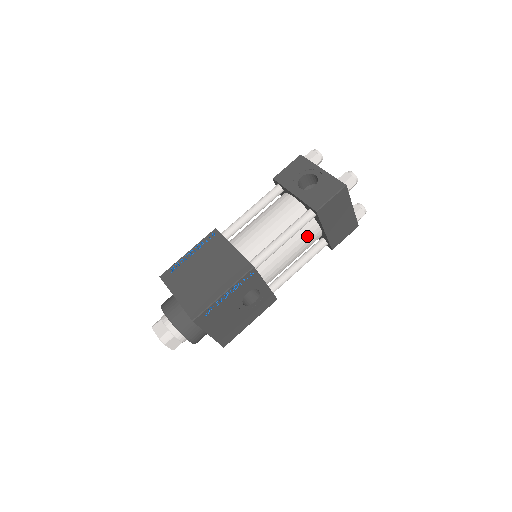
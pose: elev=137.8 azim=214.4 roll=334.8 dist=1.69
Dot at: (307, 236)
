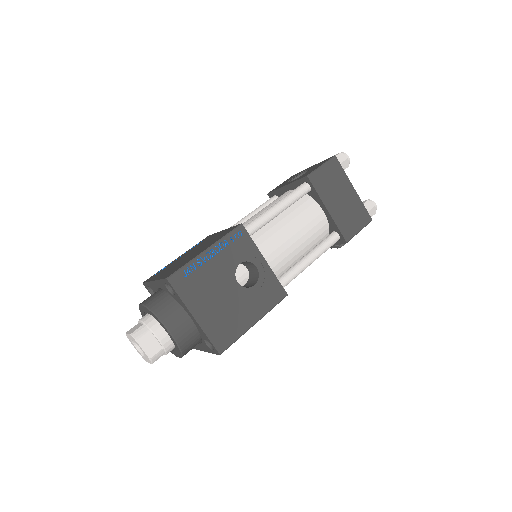
Dot at: (307, 215)
